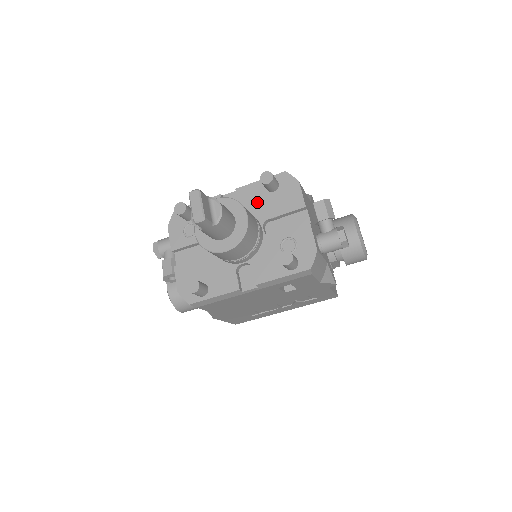
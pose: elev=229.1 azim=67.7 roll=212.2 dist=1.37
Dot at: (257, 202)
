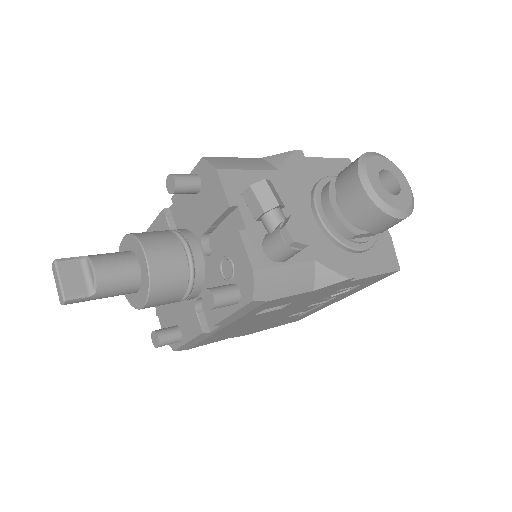
Dot at: (190, 212)
